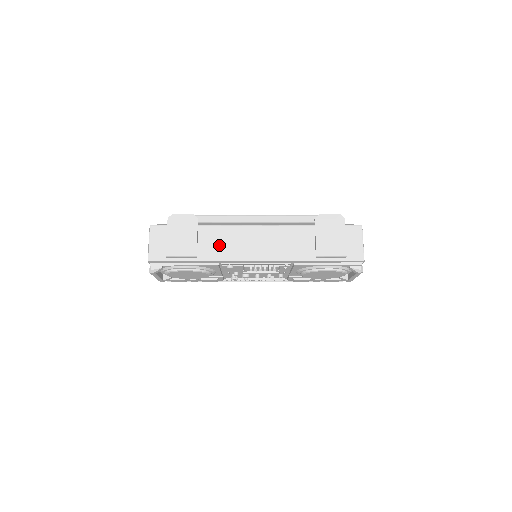
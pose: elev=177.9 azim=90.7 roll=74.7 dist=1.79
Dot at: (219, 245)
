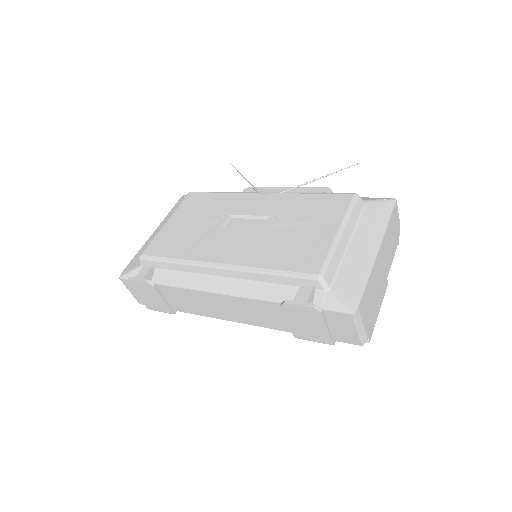
Dot at: (190, 304)
